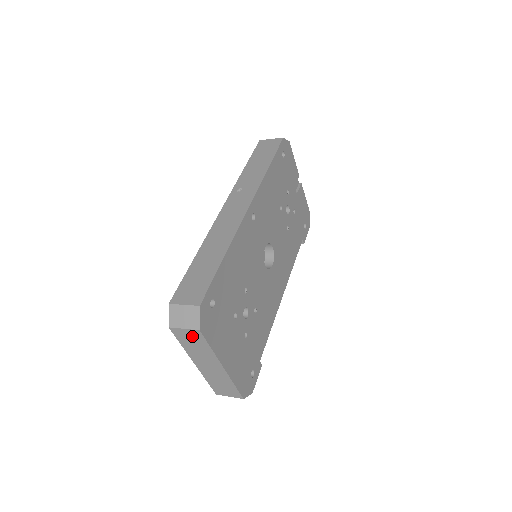
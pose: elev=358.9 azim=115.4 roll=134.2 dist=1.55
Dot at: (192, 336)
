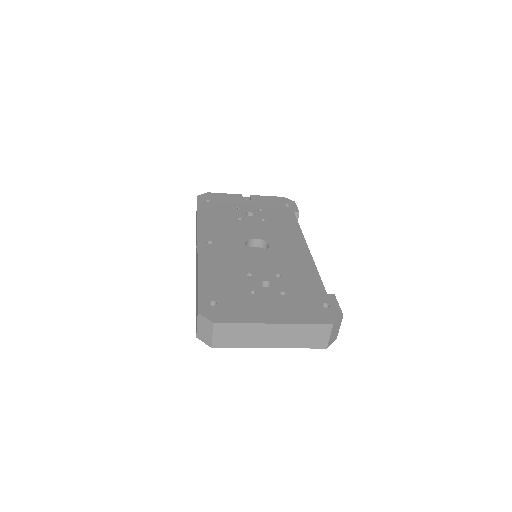
Dot at: (223, 333)
